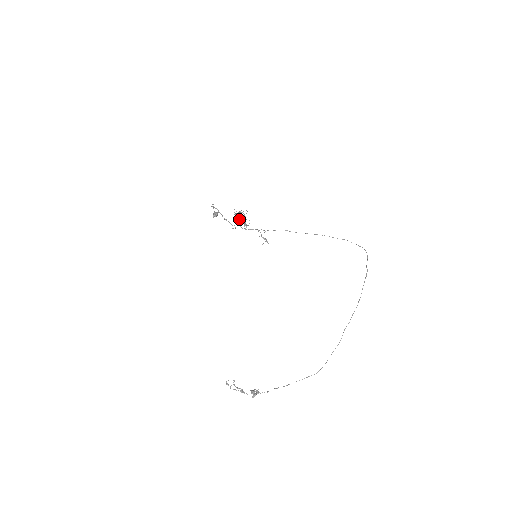
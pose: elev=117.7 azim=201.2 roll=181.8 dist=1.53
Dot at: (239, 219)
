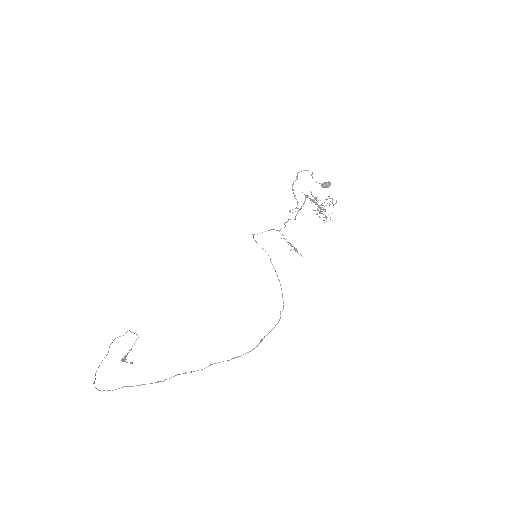
Dot at: occluded
